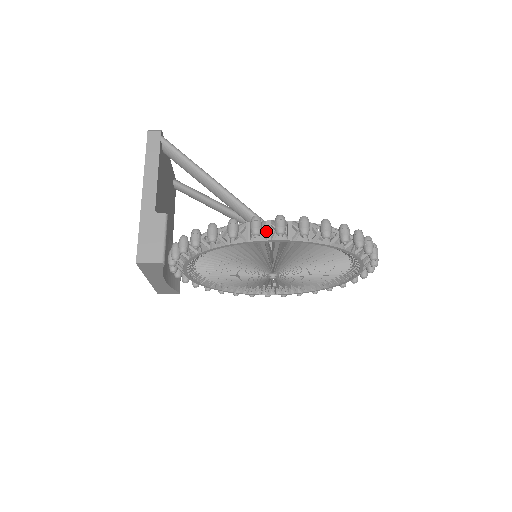
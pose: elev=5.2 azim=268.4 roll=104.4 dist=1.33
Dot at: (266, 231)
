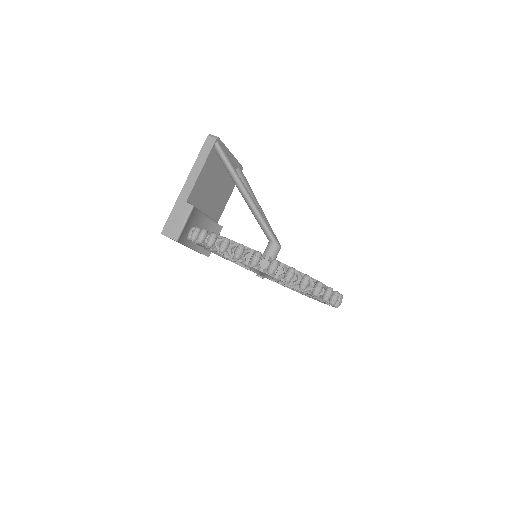
Dot at: occluded
